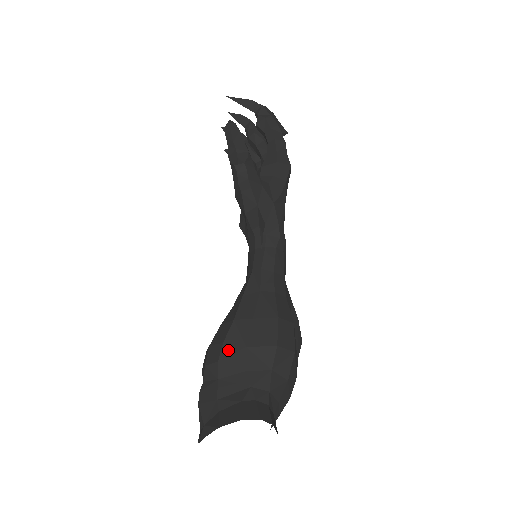
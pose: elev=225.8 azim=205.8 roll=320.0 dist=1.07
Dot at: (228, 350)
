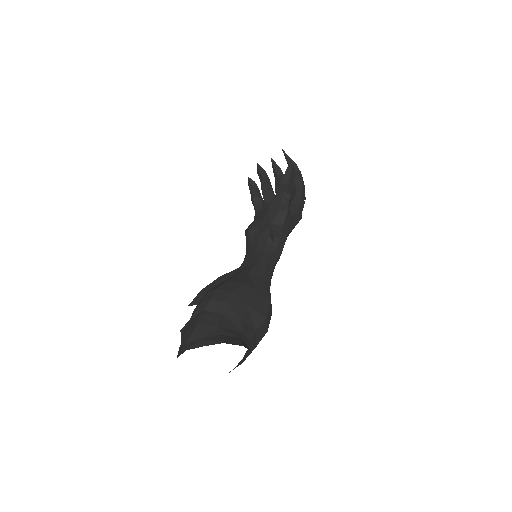
Dot at: (235, 299)
